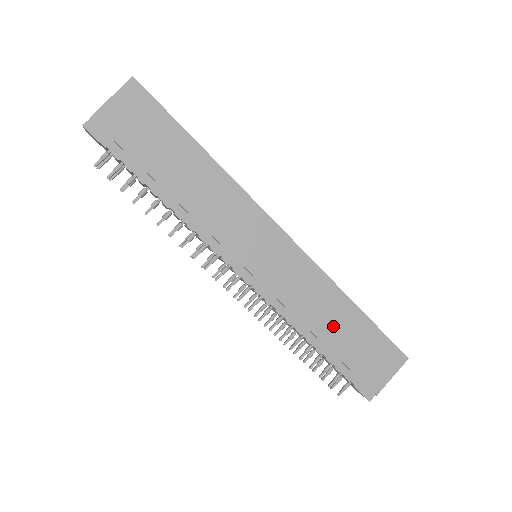
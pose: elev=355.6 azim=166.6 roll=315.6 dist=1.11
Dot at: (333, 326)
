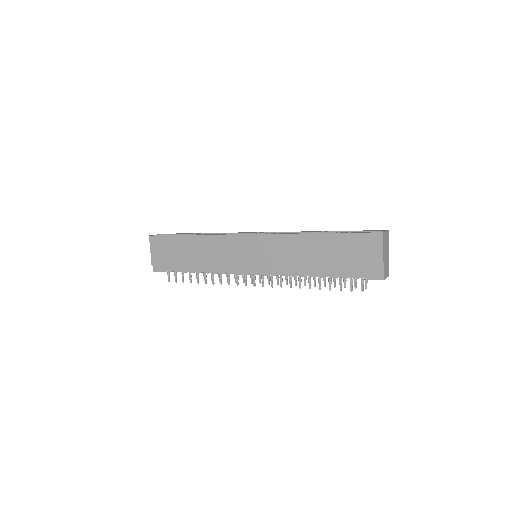
Dot at: (317, 257)
